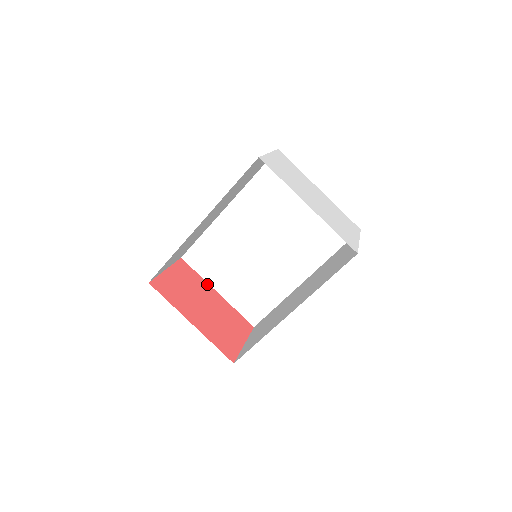
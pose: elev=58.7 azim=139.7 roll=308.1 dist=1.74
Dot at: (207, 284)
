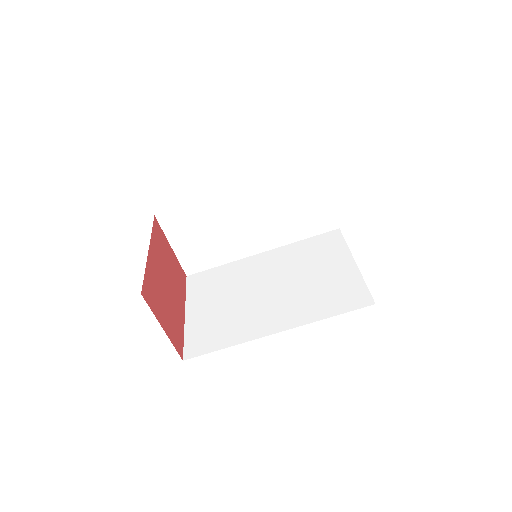
Dot at: (184, 301)
